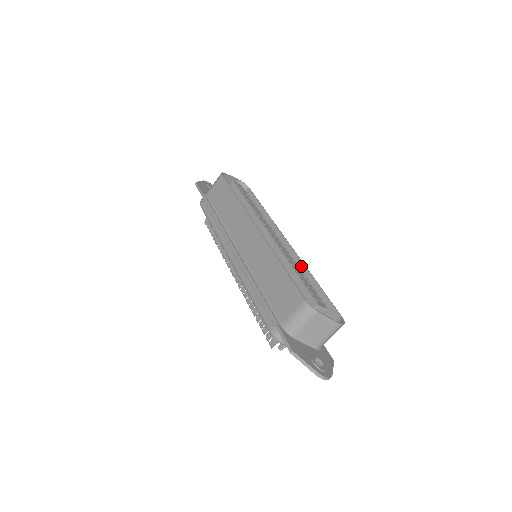
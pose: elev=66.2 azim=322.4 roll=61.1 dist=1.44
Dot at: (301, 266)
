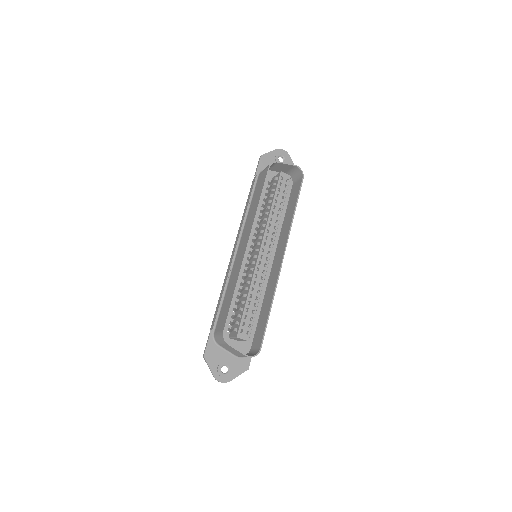
Dot at: (274, 287)
